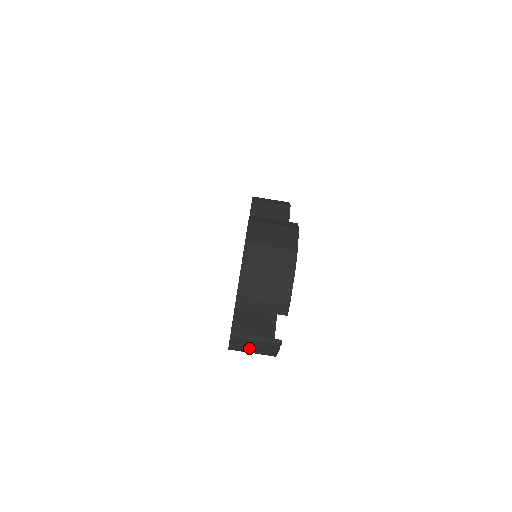
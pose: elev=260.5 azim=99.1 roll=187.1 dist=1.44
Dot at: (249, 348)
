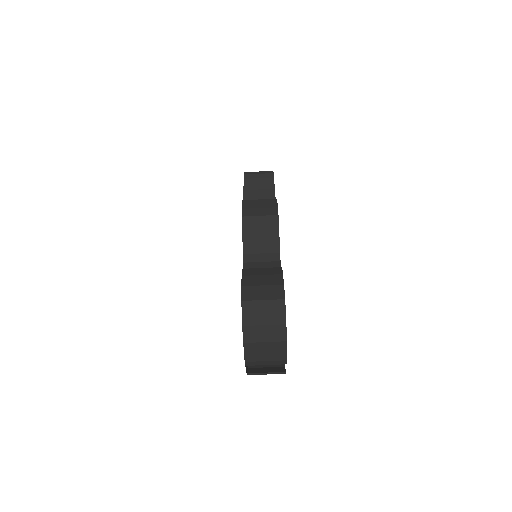
Dot at: (263, 371)
